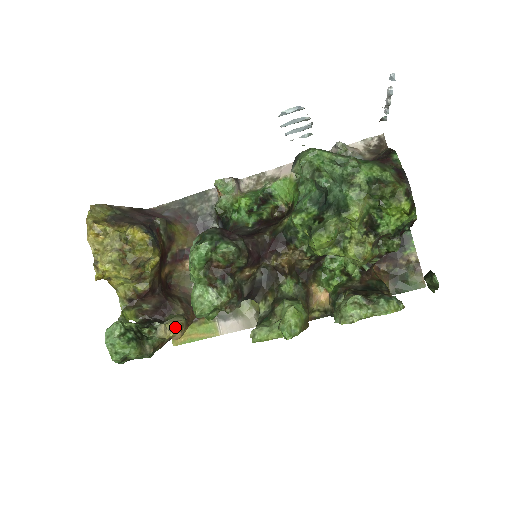
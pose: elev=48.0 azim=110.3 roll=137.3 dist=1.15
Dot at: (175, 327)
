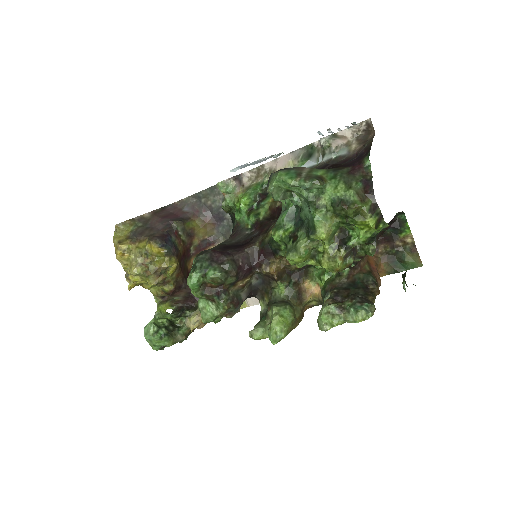
Dot at: (197, 321)
